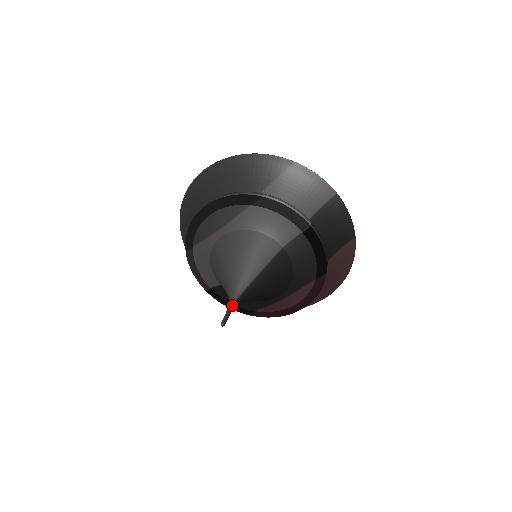
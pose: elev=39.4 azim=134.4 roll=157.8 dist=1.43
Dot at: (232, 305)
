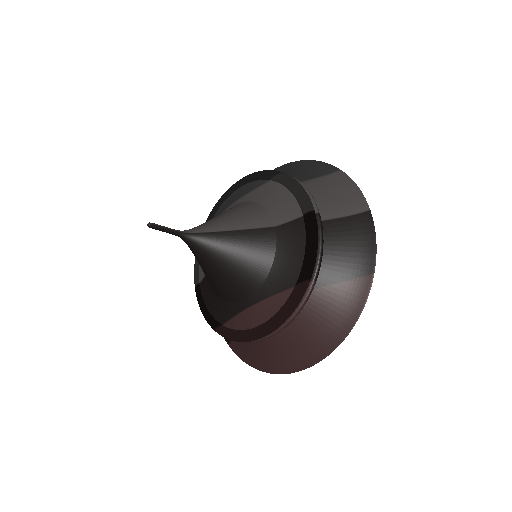
Dot at: (179, 230)
